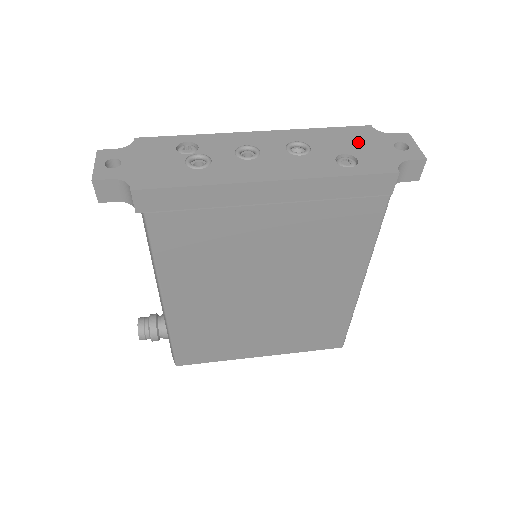
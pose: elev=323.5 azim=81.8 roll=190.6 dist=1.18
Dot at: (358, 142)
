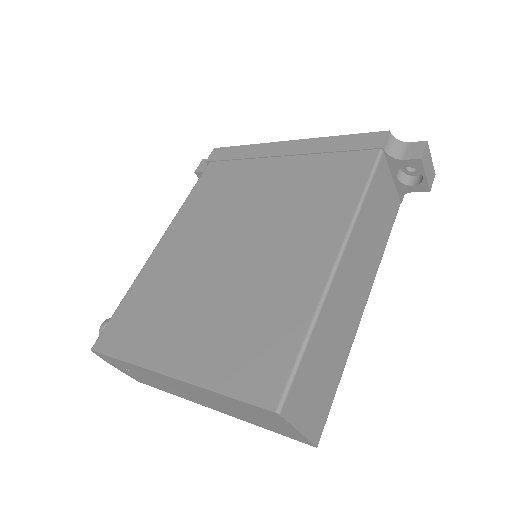
Dot at: occluded
